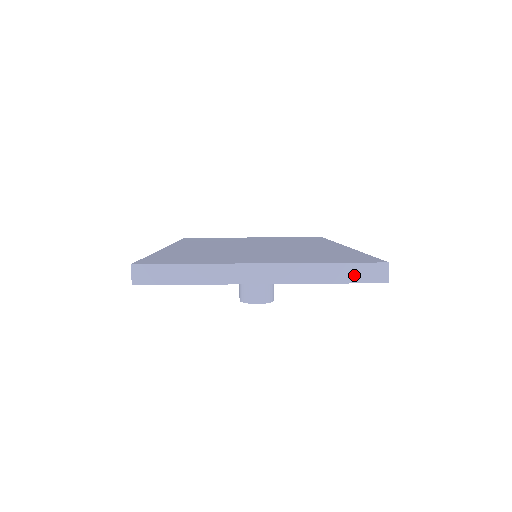
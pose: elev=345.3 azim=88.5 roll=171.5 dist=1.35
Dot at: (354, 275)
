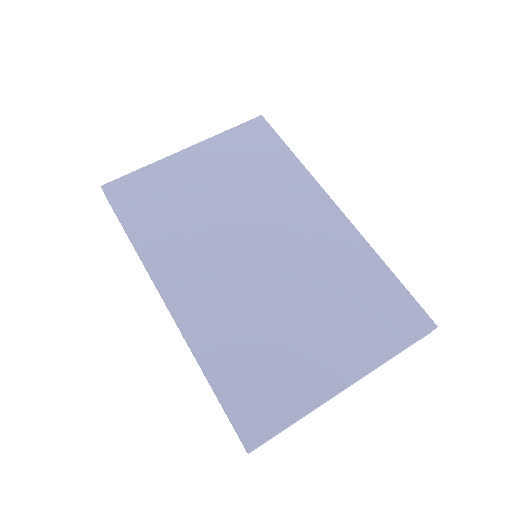
Dot at: occluded
